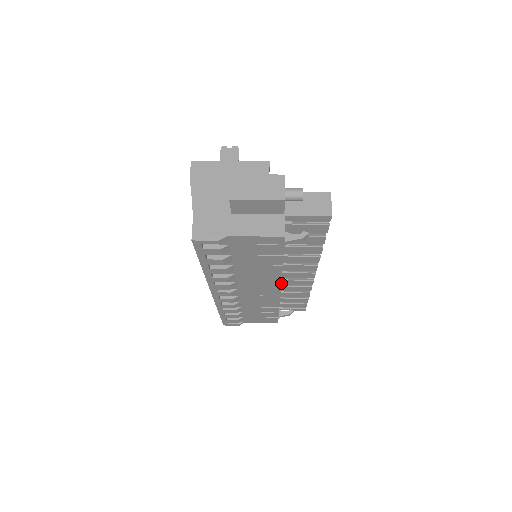
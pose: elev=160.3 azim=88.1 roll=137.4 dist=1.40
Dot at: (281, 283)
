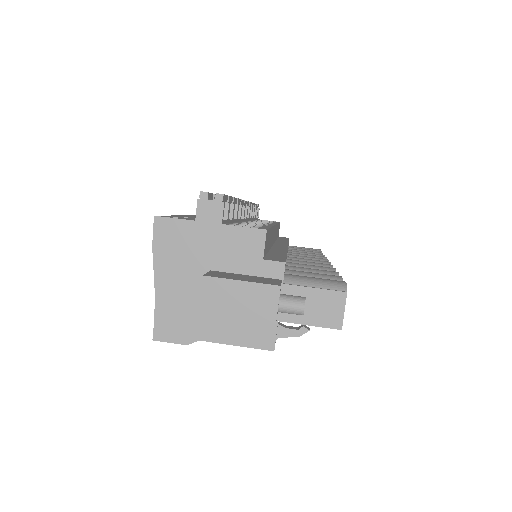
Dot at: occluded
